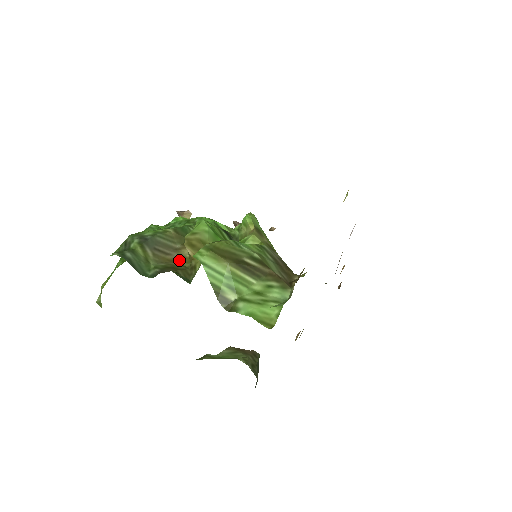
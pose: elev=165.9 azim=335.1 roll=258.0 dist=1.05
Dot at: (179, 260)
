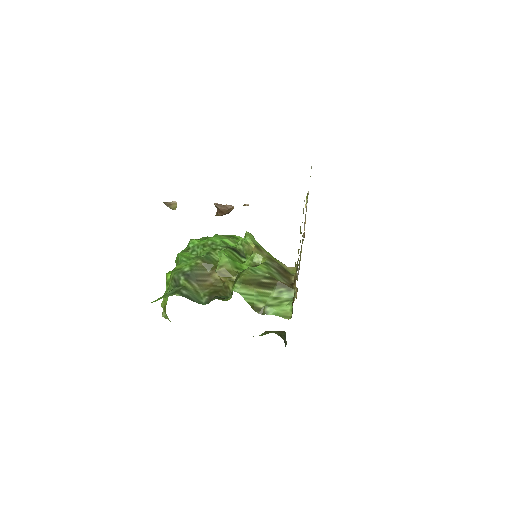
Dot at: (215, 283)
